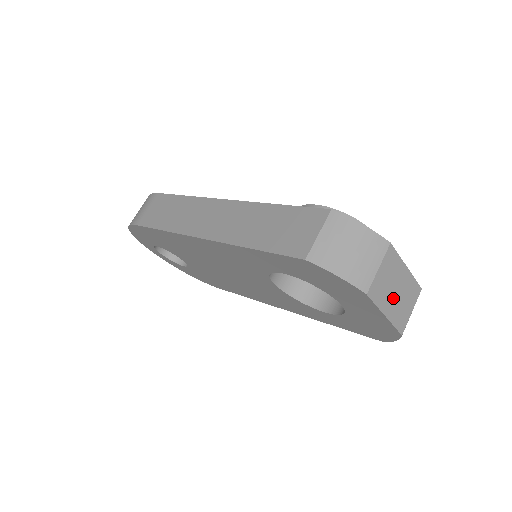
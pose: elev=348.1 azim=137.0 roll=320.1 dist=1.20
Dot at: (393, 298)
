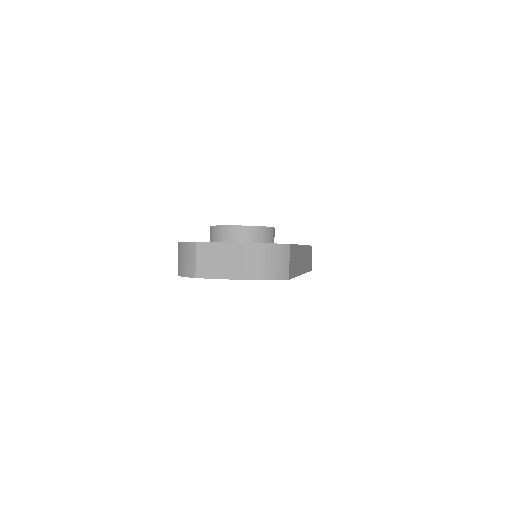
Dot at: (224, 266)
